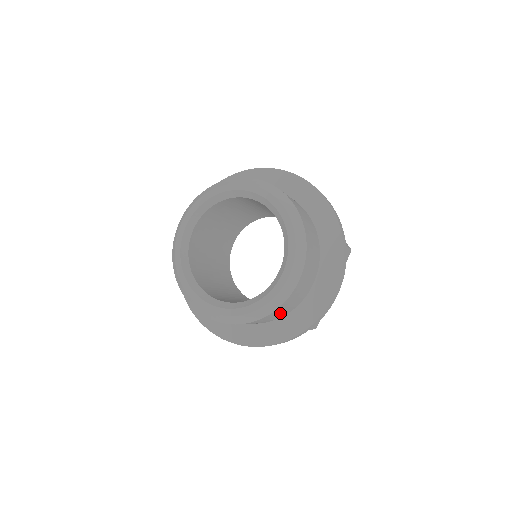
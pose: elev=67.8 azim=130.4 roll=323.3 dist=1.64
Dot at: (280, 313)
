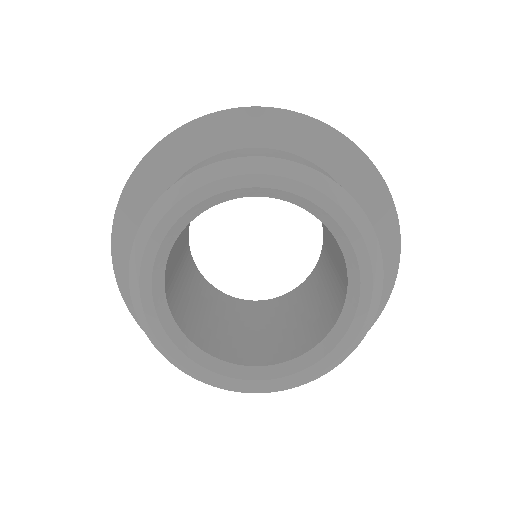
Dot at: occluded
